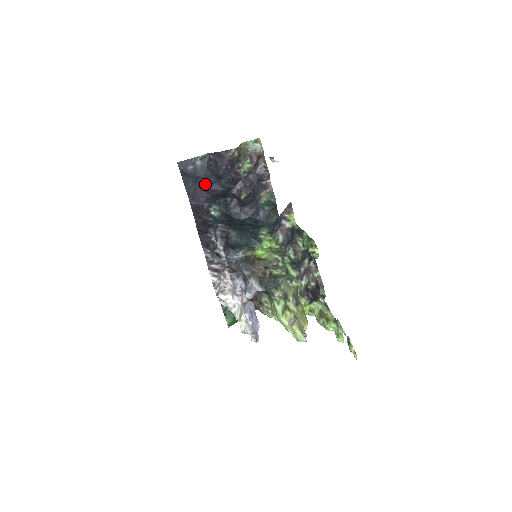
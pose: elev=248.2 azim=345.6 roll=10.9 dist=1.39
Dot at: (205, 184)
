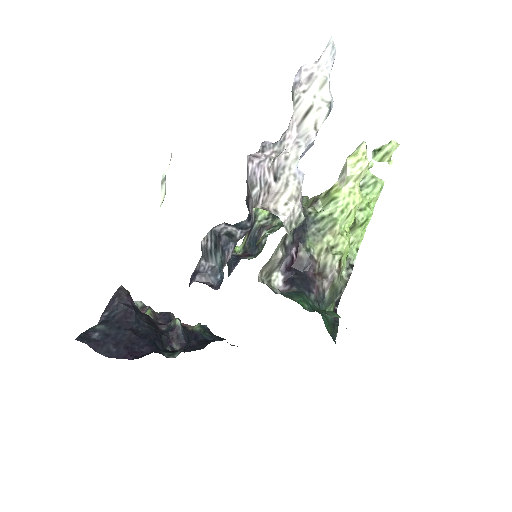
Dot at: (130, 333)
